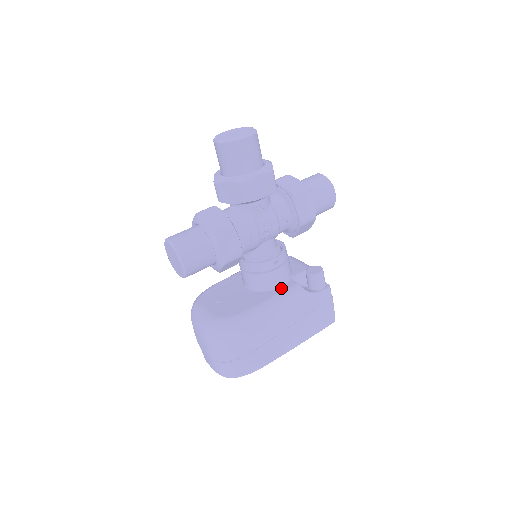
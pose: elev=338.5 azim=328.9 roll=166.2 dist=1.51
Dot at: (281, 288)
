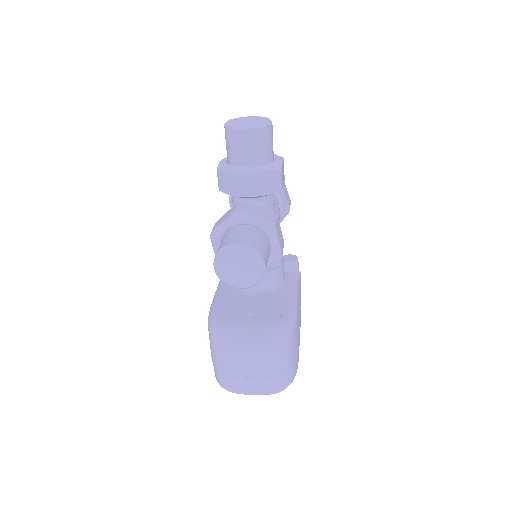
Dot at: (288, 280)
